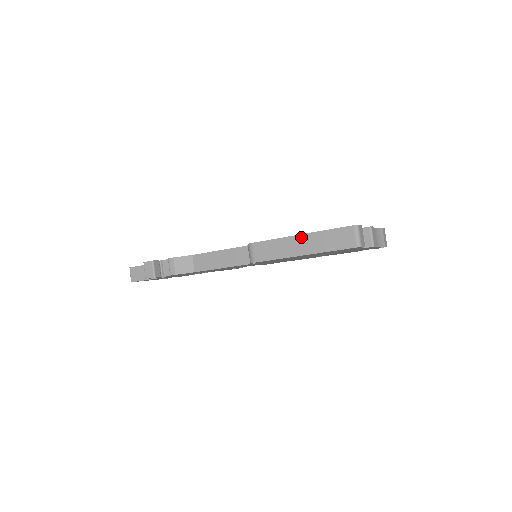
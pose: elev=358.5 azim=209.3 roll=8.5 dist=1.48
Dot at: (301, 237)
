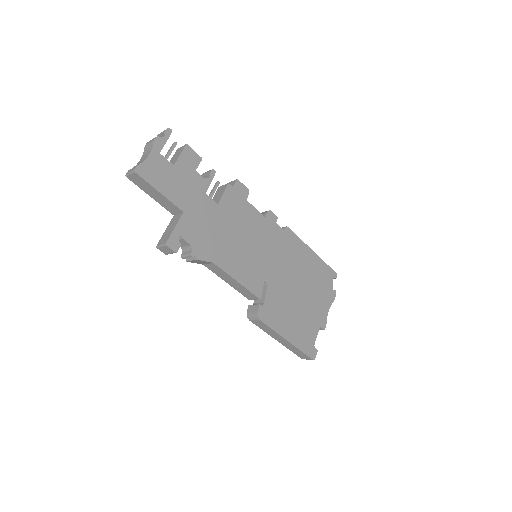
Dot at: (287, 342)
